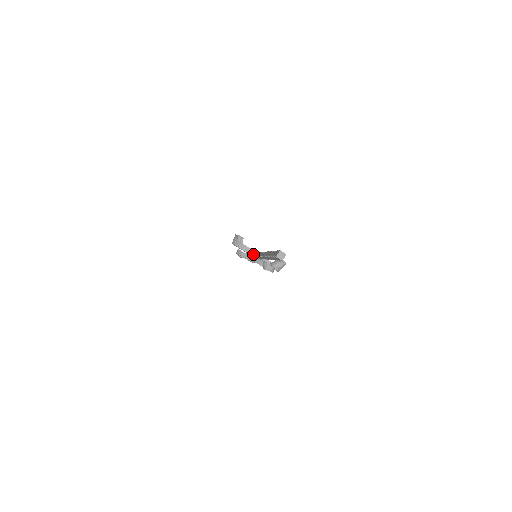
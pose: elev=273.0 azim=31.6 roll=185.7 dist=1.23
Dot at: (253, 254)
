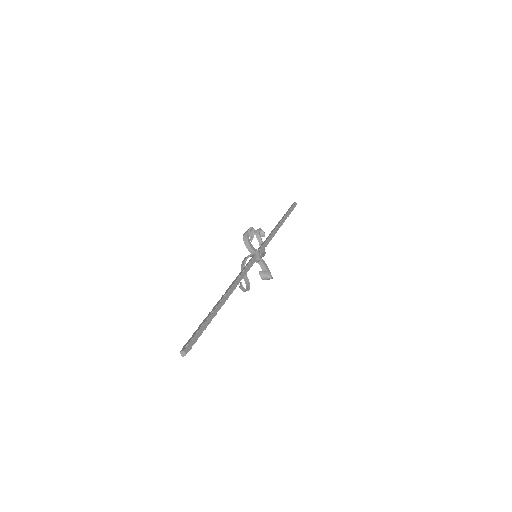
Dot at: (244, 263)
